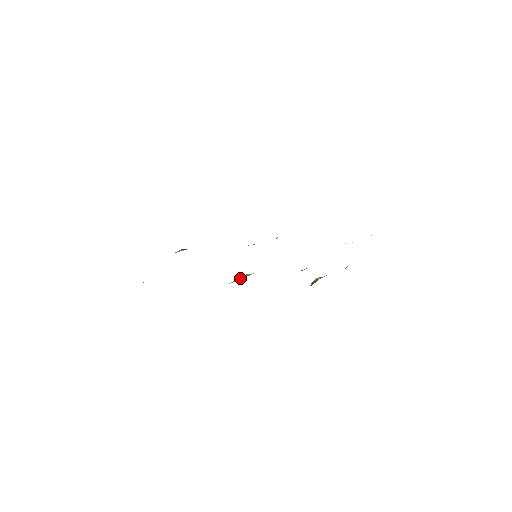
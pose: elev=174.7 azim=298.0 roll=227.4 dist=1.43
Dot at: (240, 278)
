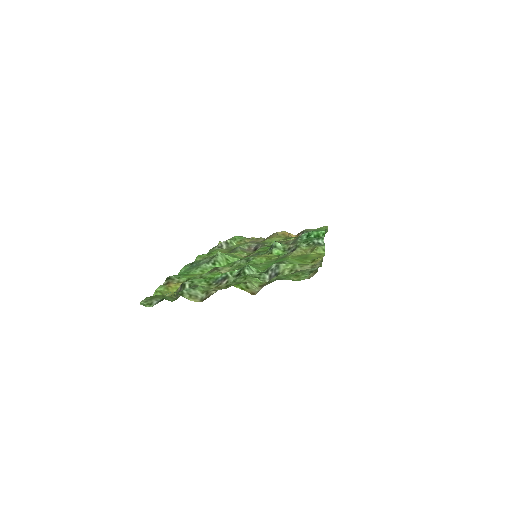
Dot at: (224, 261)
